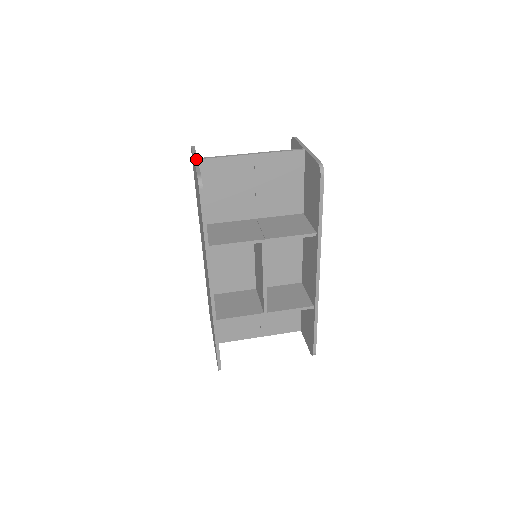
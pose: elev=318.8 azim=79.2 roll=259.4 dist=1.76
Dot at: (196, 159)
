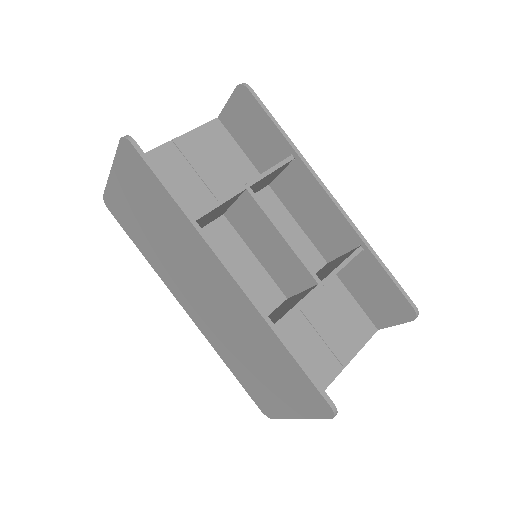
Dot at: (113, 168)
